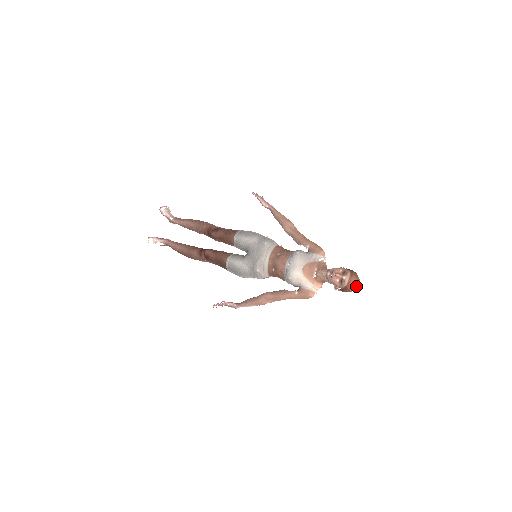
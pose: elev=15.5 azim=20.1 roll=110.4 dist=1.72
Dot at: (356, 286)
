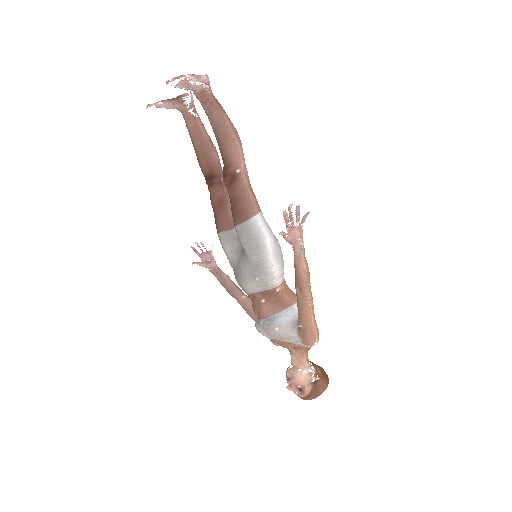
Dot at: occluded
